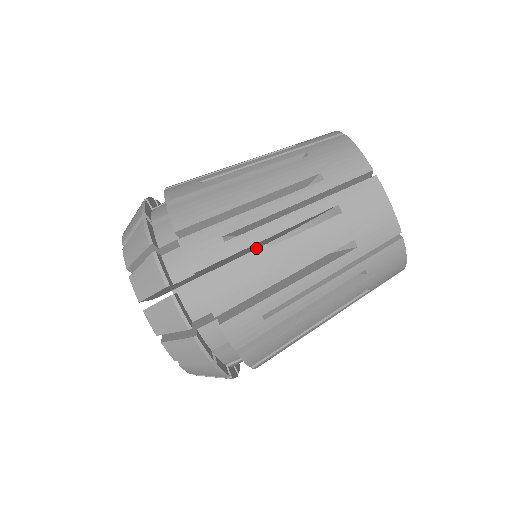
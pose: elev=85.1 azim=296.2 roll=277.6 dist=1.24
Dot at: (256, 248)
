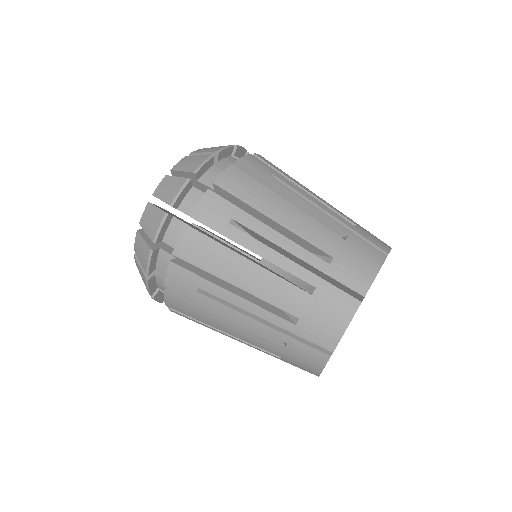
Dot at: occluded
